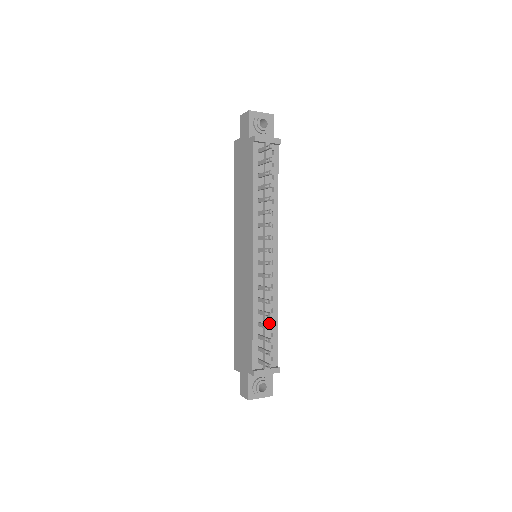
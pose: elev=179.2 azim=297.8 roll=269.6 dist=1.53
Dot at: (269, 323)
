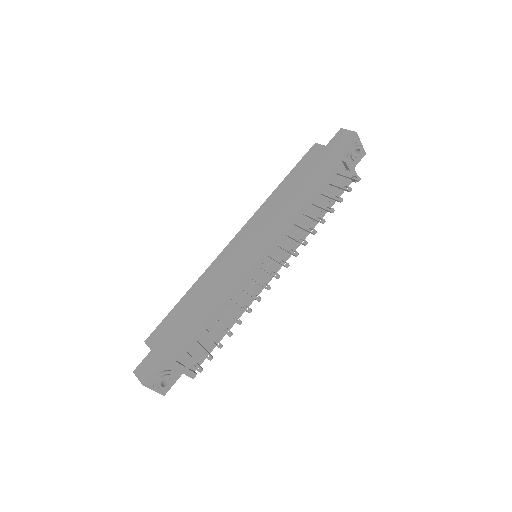
Dot at: occluded
